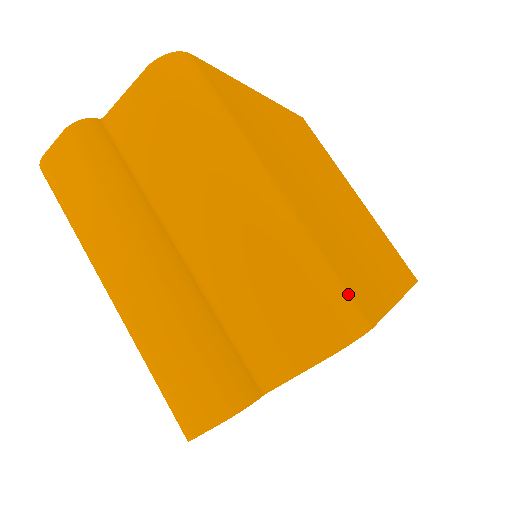
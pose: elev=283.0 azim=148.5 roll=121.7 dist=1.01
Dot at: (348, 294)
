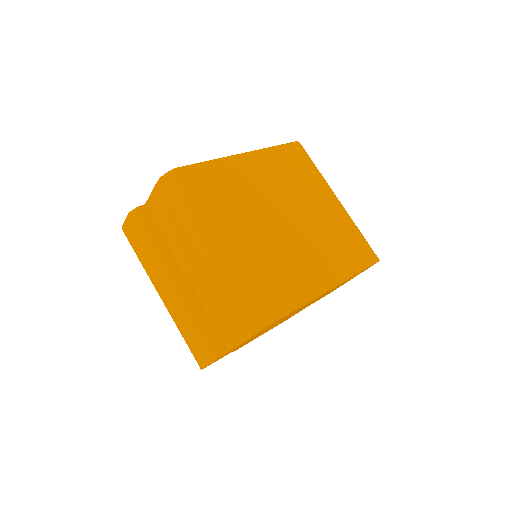
Dot at: (261, 305)
